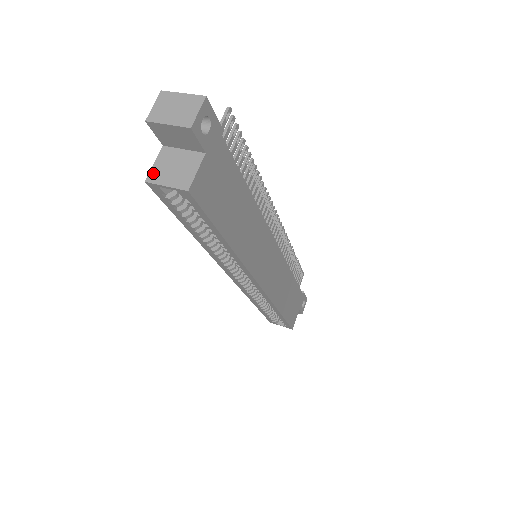
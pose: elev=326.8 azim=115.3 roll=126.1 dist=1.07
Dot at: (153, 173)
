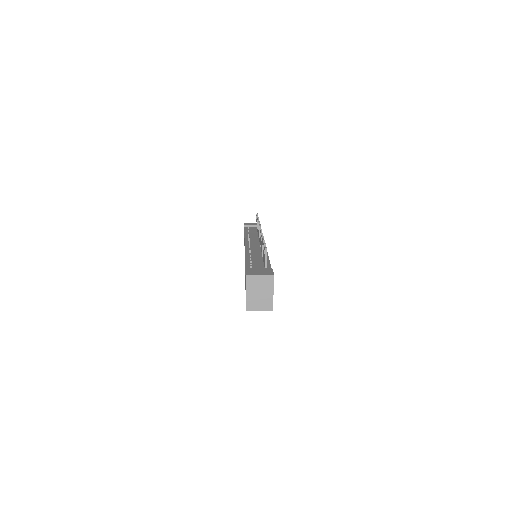
Dot at: (248, 306)
